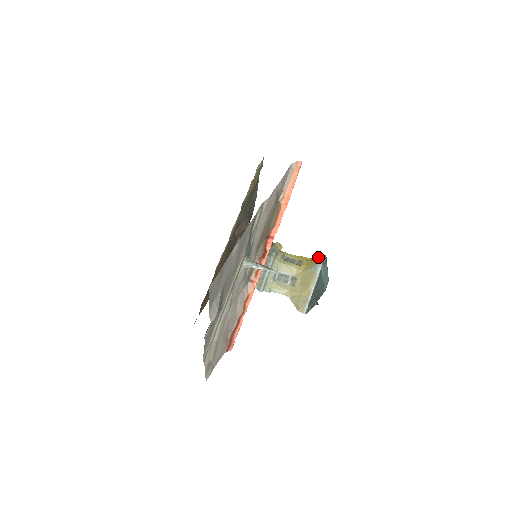
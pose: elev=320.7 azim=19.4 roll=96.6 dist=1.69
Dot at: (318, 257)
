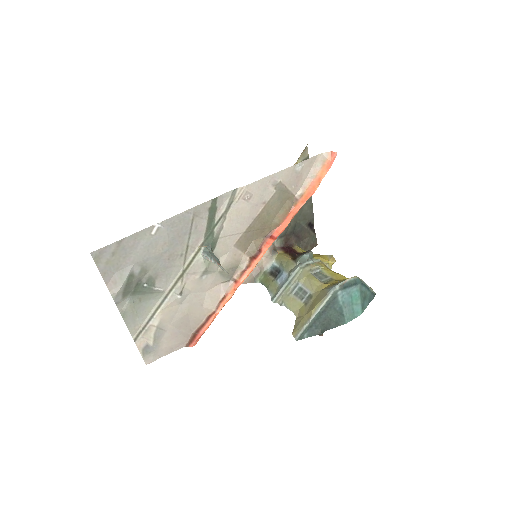
Dot at: occluded
